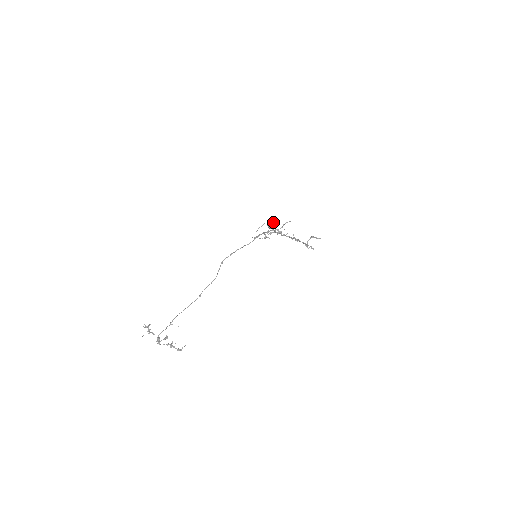
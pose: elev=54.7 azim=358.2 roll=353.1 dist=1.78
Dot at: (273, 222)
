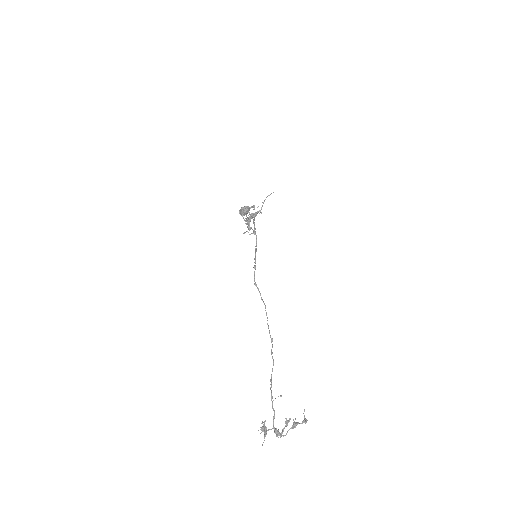
Dot at: (246, 206)
